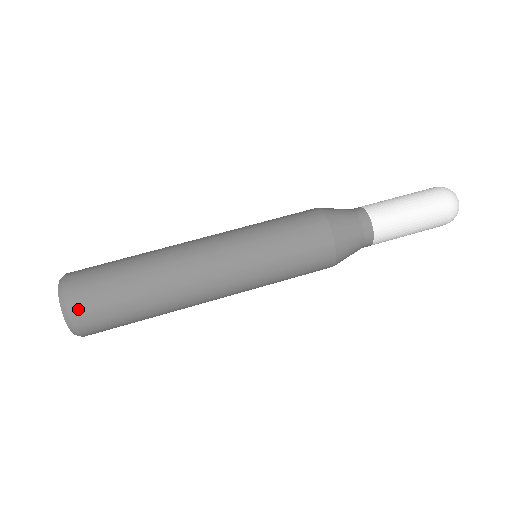
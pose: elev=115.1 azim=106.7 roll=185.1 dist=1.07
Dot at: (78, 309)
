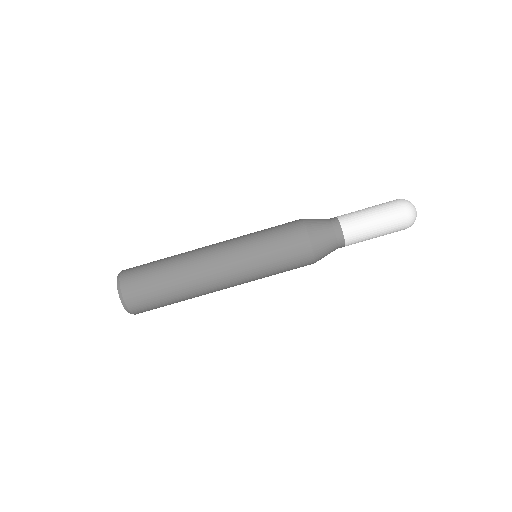
Dot at: (132, 300)
